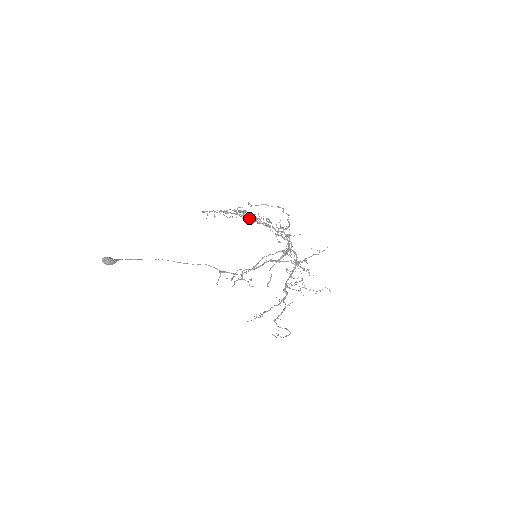
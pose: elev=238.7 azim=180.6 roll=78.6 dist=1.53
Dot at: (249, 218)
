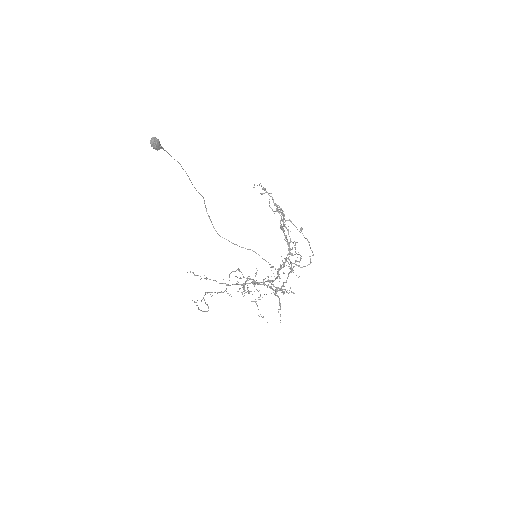
Dot at: occluded
